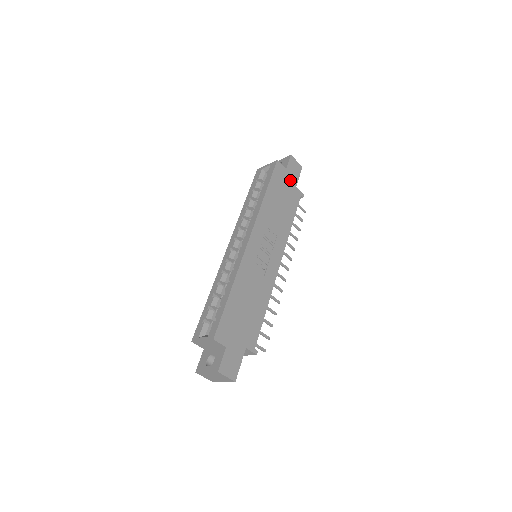
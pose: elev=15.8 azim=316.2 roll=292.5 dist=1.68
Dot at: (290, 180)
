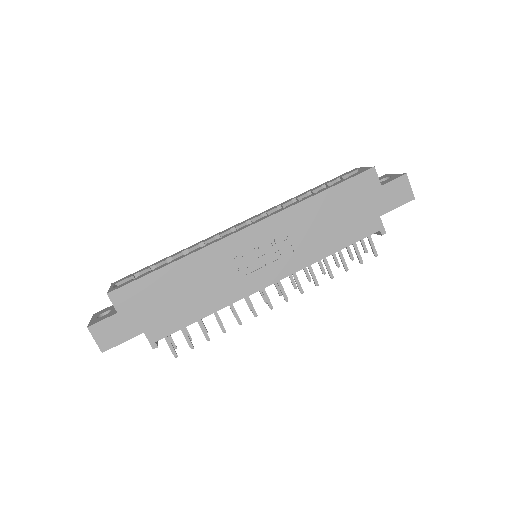
Dot at: (377, 202)
